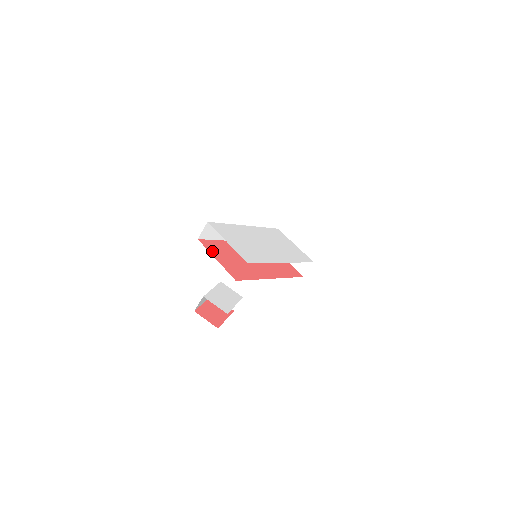
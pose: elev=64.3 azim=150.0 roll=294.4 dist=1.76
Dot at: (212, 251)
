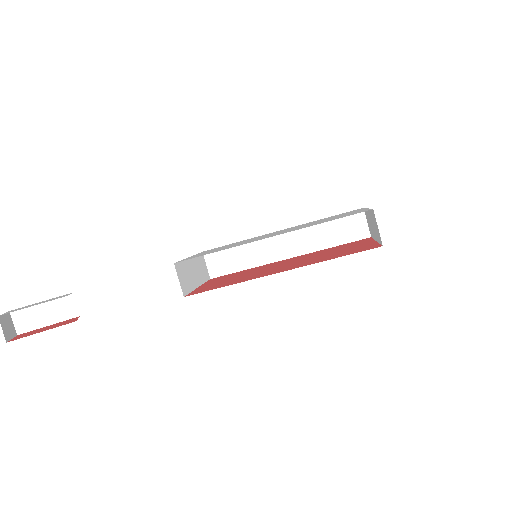
Dot at: (210, 282)
